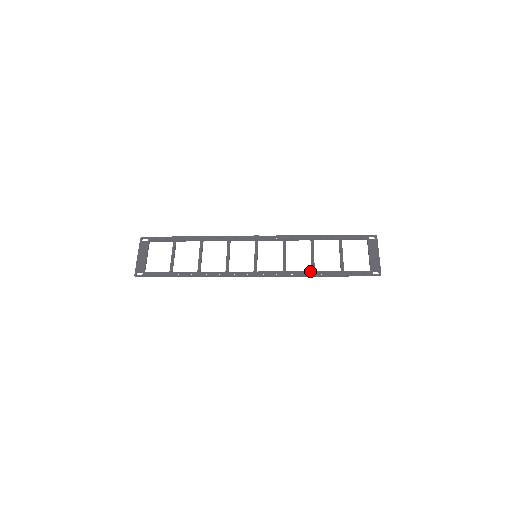
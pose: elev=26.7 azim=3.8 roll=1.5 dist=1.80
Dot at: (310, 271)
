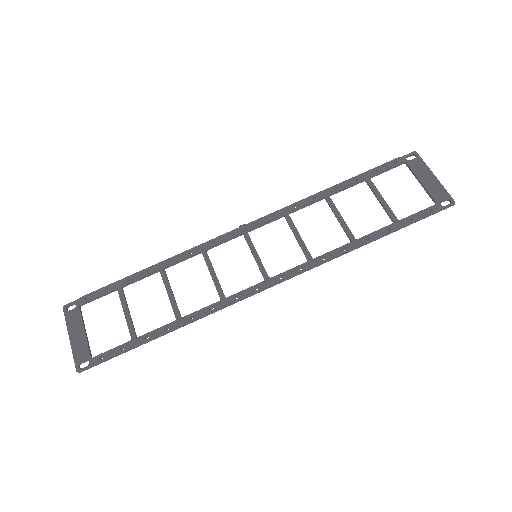
Dot at: occluded
